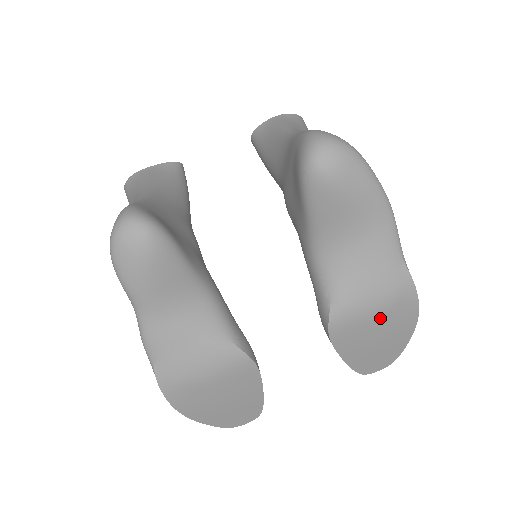
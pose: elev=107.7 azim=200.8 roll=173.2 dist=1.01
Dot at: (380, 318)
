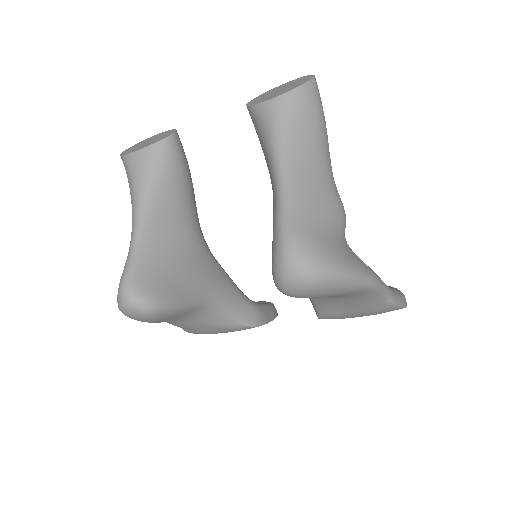
Dot at: occluded
